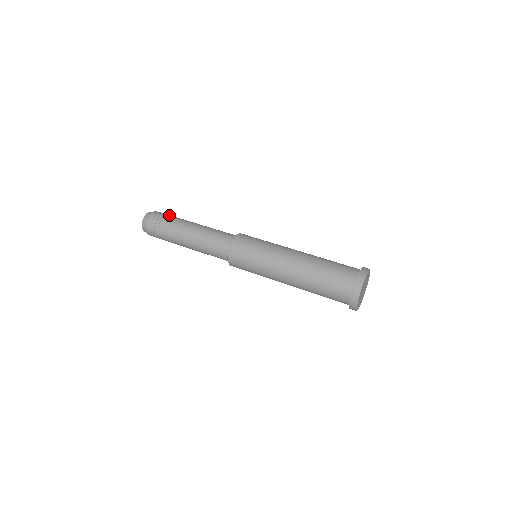
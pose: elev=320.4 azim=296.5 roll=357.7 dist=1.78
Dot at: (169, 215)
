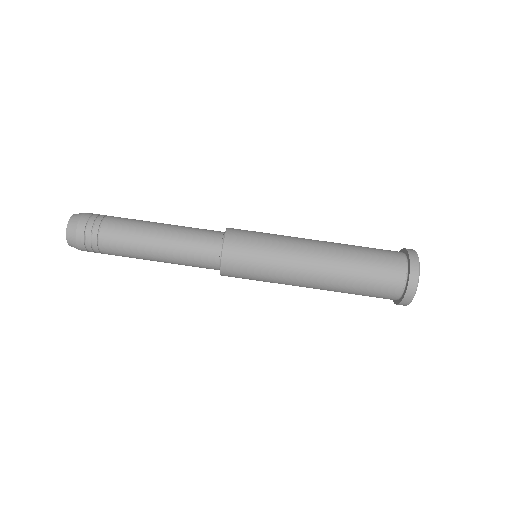
Dot at: (99, 241)
